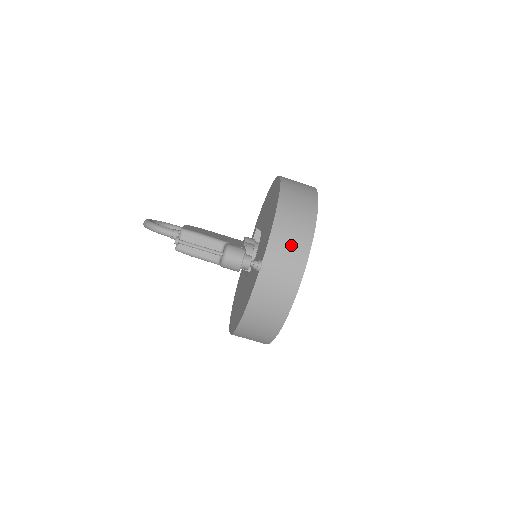
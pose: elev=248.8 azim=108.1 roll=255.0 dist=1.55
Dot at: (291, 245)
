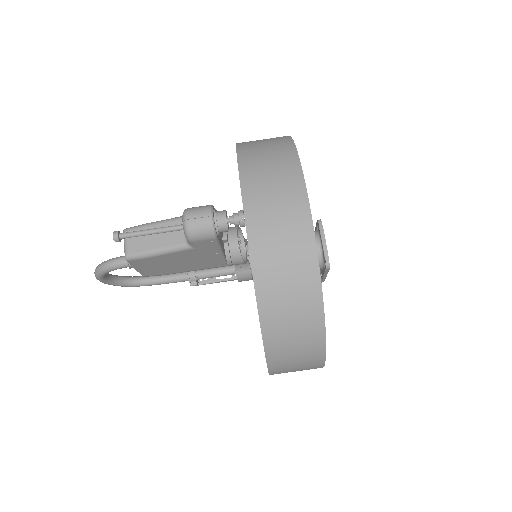
Dot at: (273, 177)
